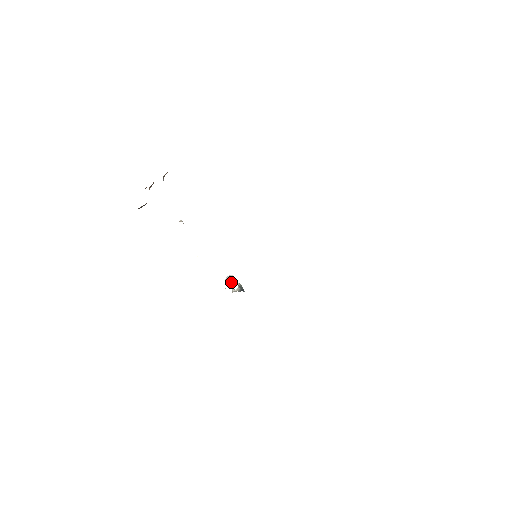
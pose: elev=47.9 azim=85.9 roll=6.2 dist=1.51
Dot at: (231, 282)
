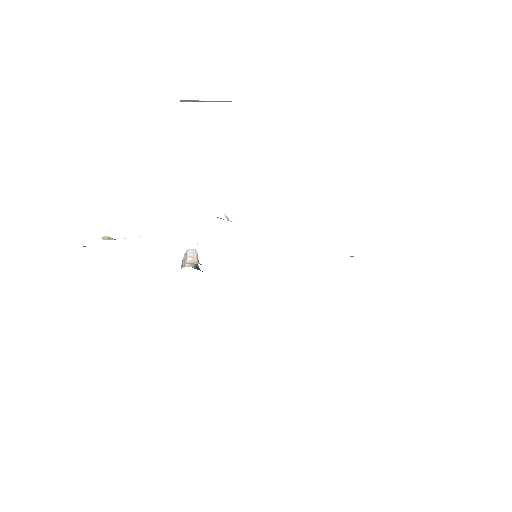
Dot at: (197, 262)
